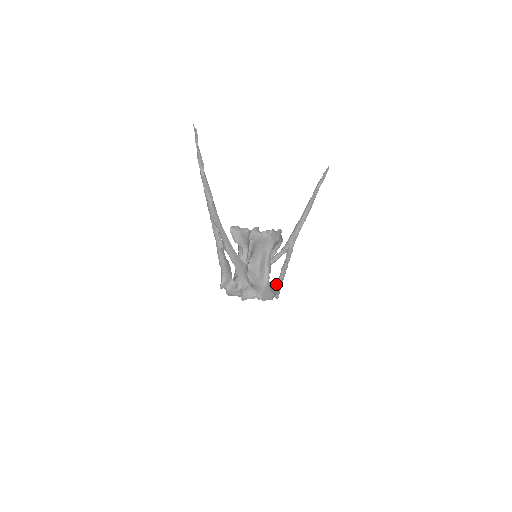
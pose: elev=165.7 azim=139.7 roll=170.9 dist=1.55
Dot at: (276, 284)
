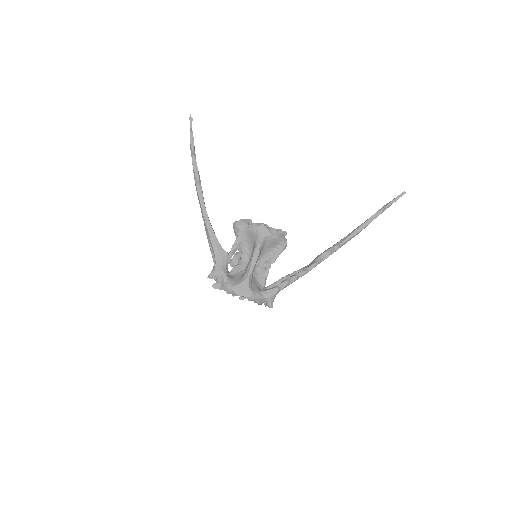
Dot at: (267, 289)
